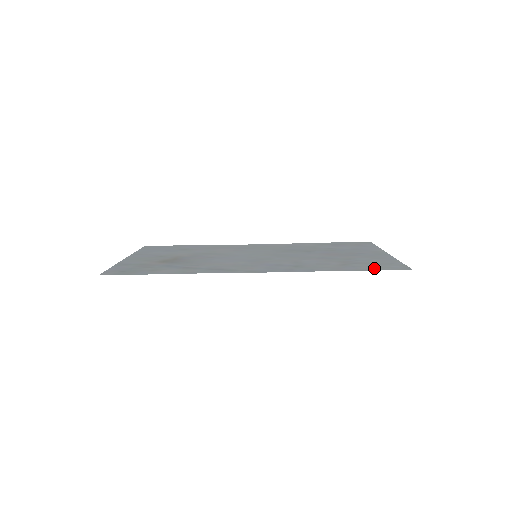
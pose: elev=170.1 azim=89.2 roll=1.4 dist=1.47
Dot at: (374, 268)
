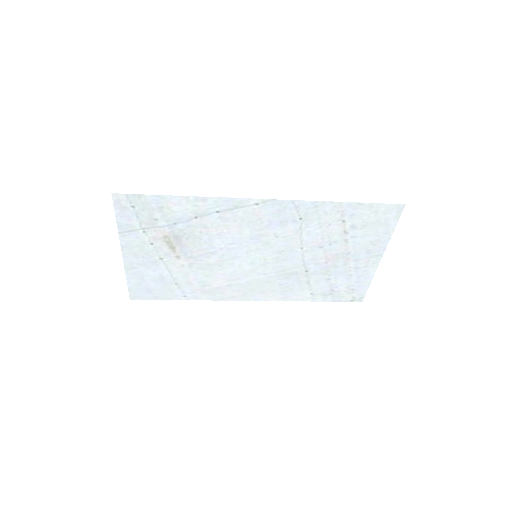
Dot at: (372, 209)
